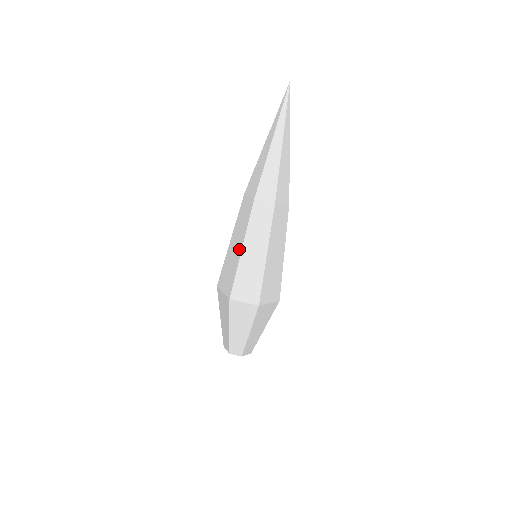
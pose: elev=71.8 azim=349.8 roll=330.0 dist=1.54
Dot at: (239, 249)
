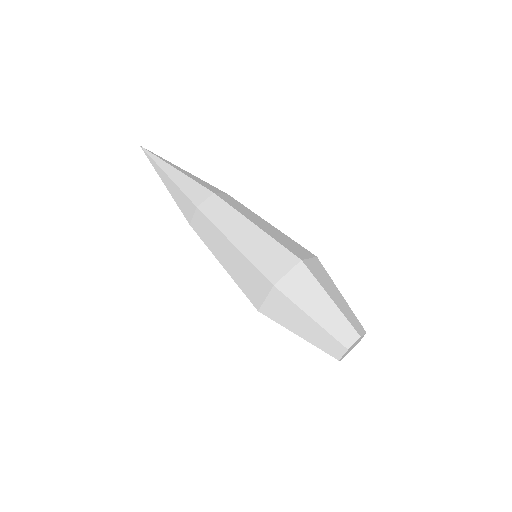
Dot at: (231, 248)
